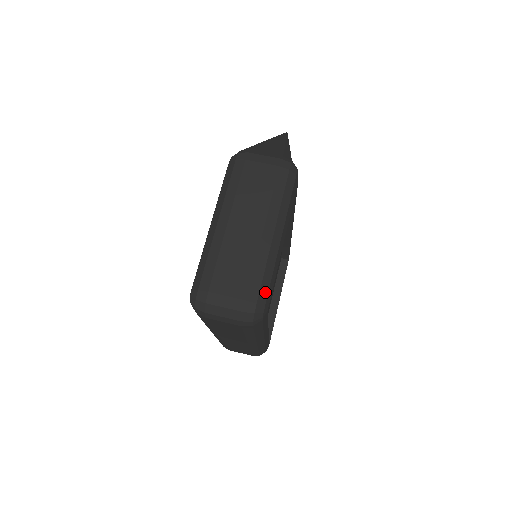
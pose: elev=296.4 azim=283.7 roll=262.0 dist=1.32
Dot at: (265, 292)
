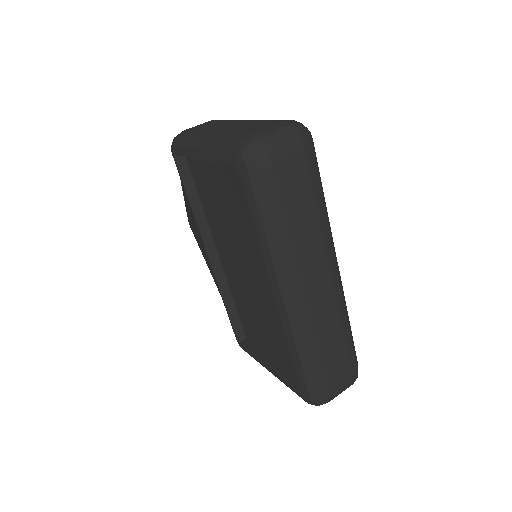
Dot at: occluded
